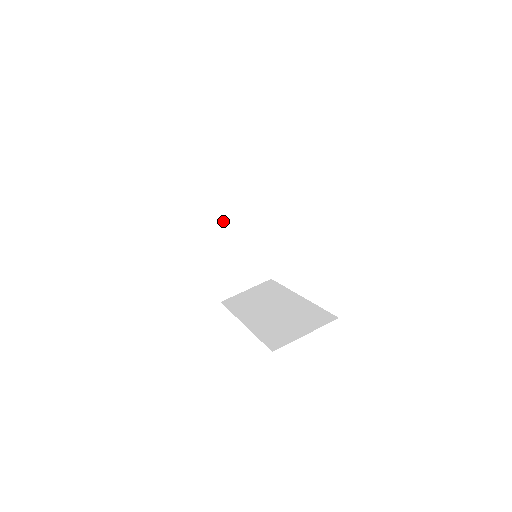
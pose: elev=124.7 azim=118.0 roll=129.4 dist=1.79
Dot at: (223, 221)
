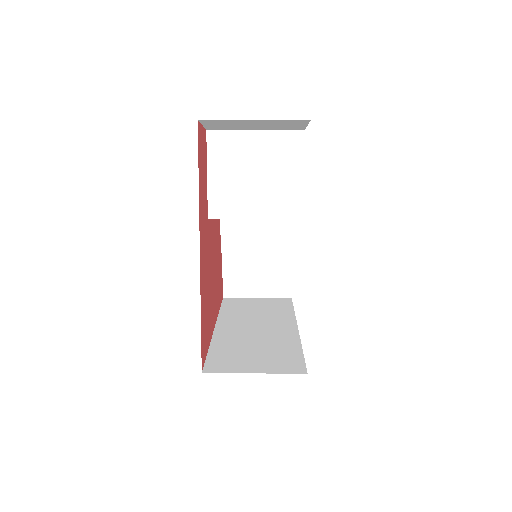
Dot at: (222, 195)
